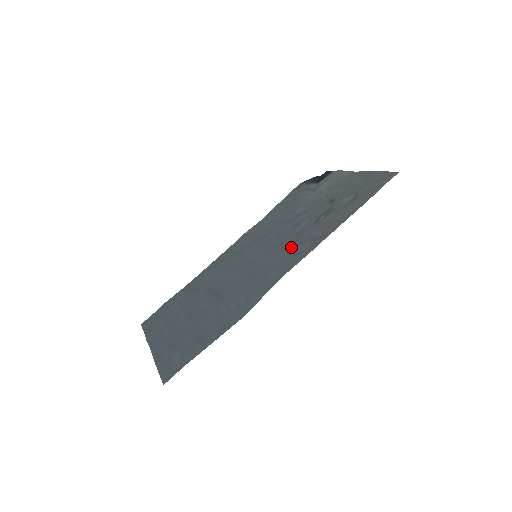
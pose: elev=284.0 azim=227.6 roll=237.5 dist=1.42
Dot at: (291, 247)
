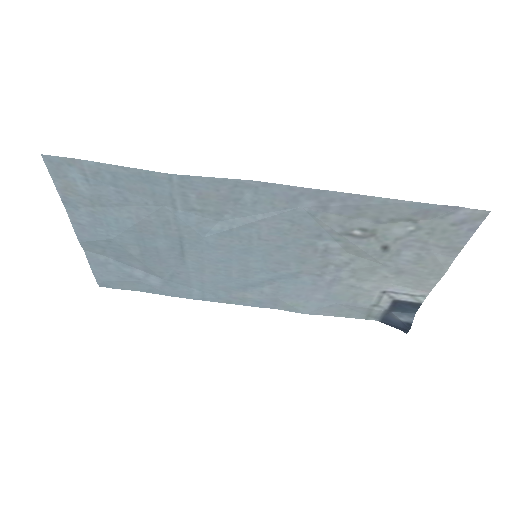
Dot at: (295, 222)
